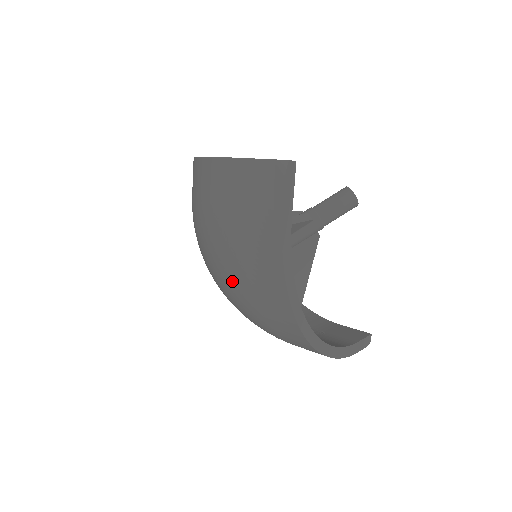
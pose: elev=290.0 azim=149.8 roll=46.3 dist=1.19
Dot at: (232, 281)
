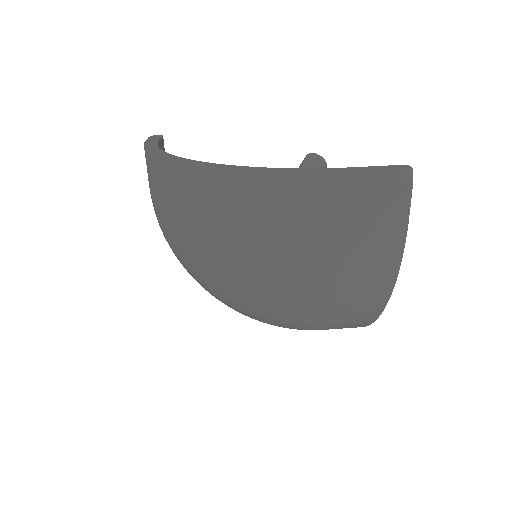
Dot at: (309, 303)
